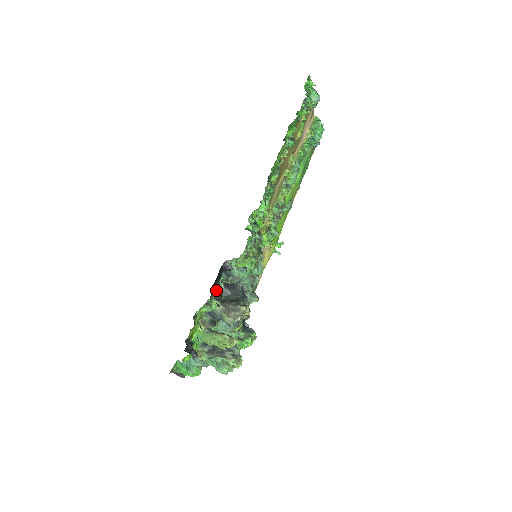
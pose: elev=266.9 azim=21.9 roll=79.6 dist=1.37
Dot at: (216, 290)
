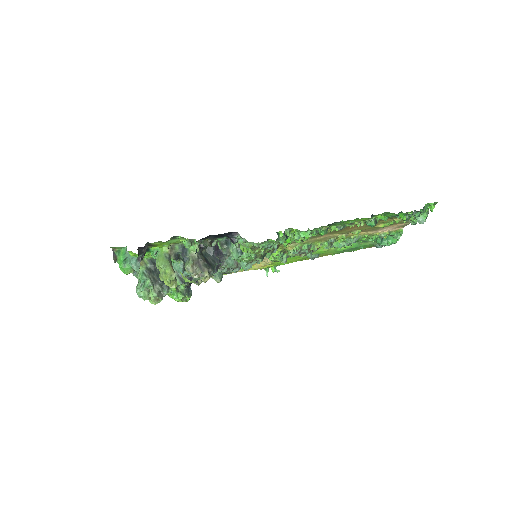
Dot at: (207, 241)
